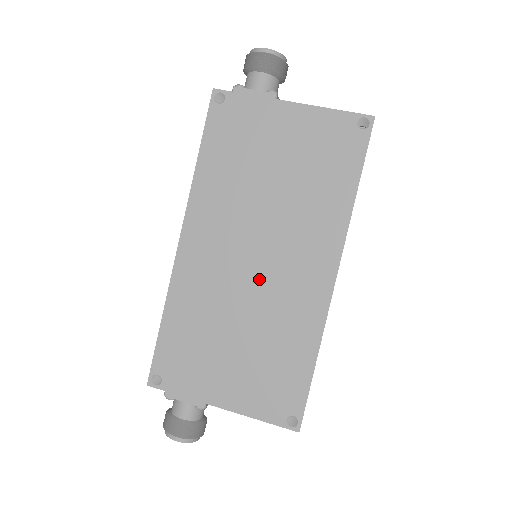
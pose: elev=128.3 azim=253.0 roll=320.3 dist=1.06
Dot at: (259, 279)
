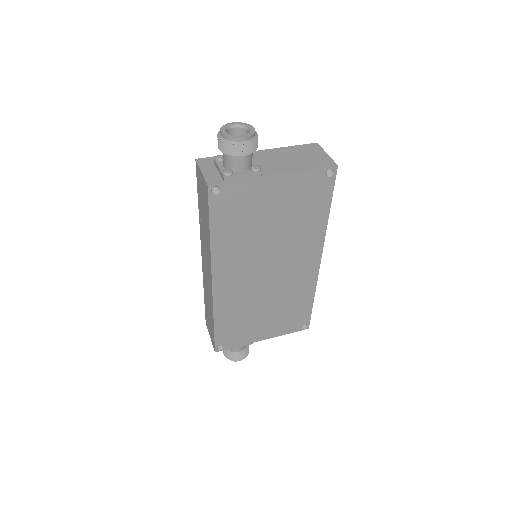
Dot at: (273, 280)
